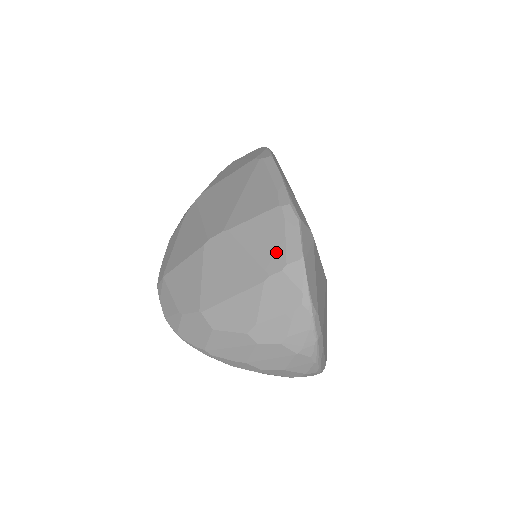
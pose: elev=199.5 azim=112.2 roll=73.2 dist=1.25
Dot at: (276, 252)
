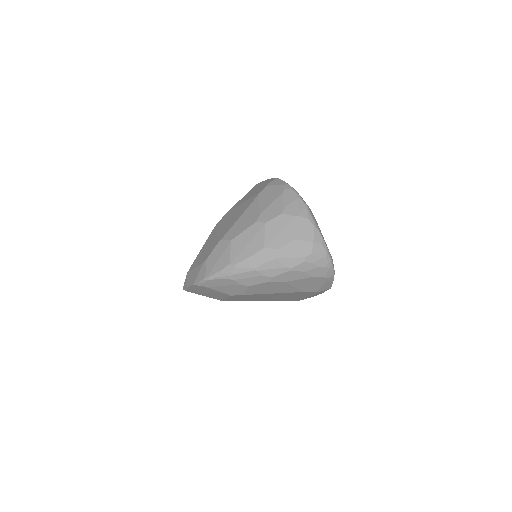
Dot at: (260, 188)
